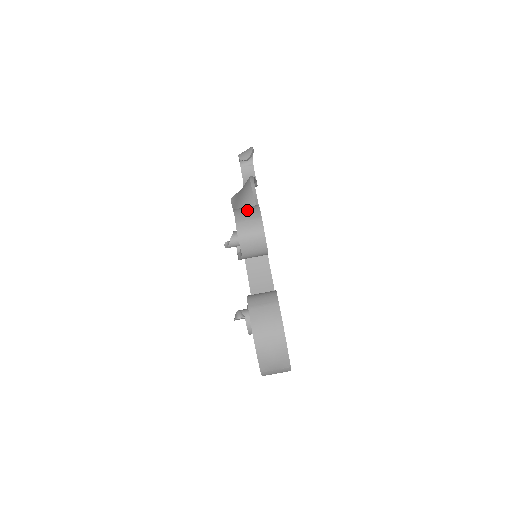
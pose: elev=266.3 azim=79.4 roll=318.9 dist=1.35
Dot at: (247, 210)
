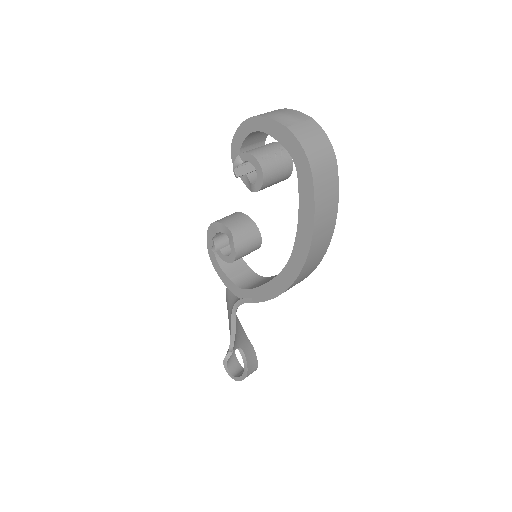
Dot at: occluded
